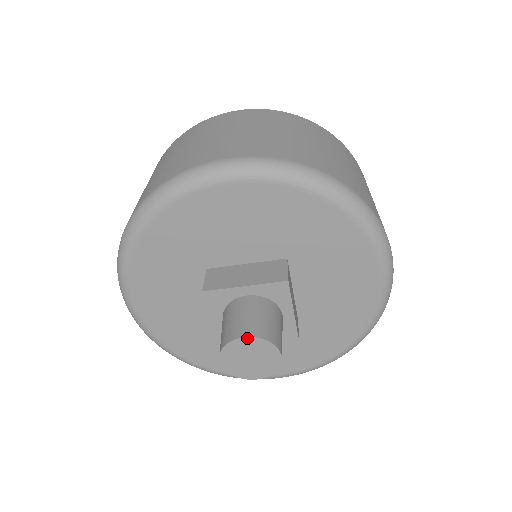
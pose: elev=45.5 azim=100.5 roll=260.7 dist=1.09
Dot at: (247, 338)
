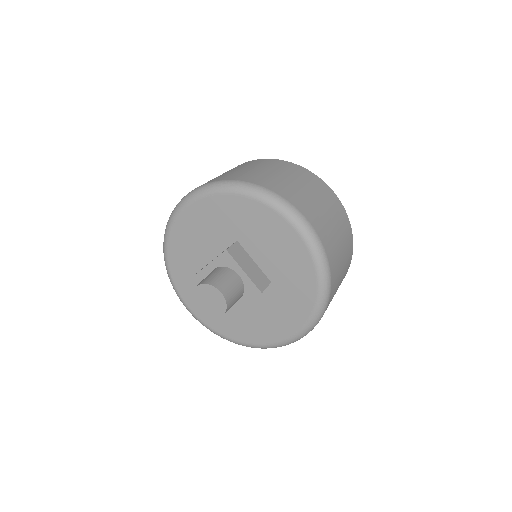
Dot at: (198, 286)
